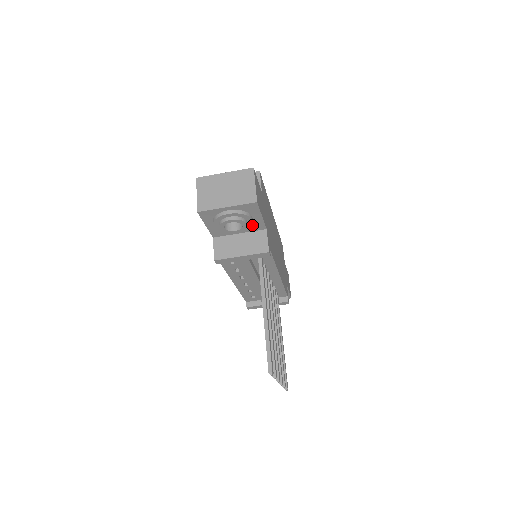
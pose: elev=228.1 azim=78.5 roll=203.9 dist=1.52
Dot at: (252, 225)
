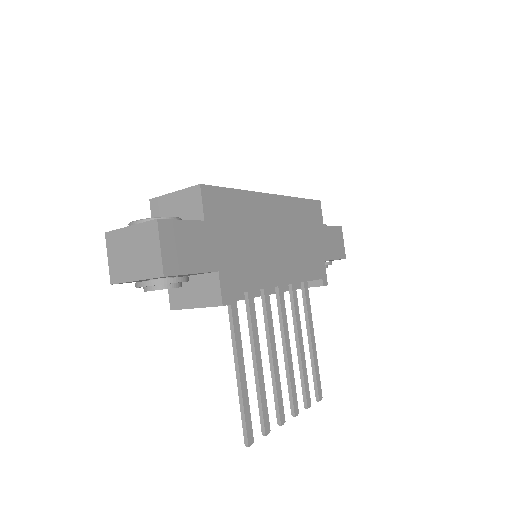
Dot at: (194, 274)
